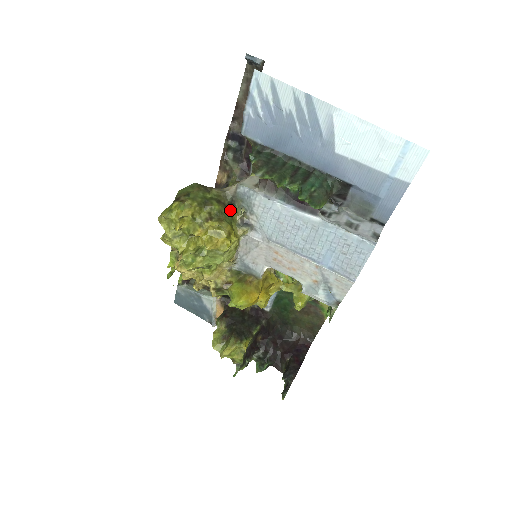
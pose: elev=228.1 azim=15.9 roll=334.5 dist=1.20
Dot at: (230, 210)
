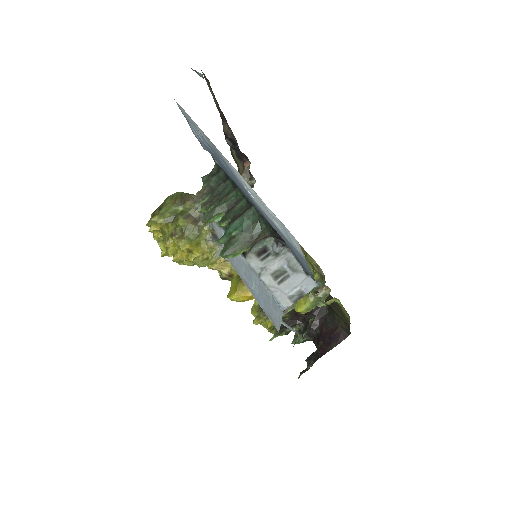
Dot at: (198, 225)
